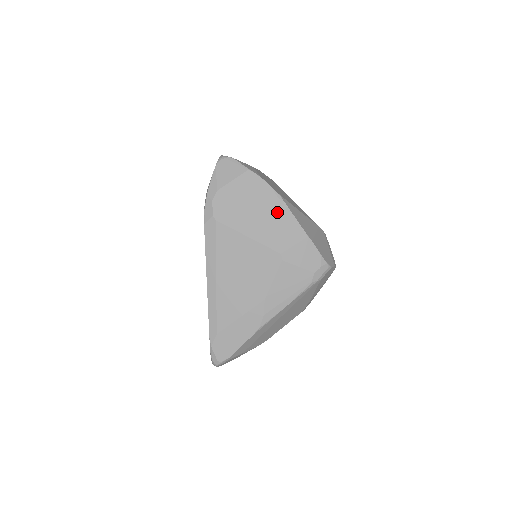
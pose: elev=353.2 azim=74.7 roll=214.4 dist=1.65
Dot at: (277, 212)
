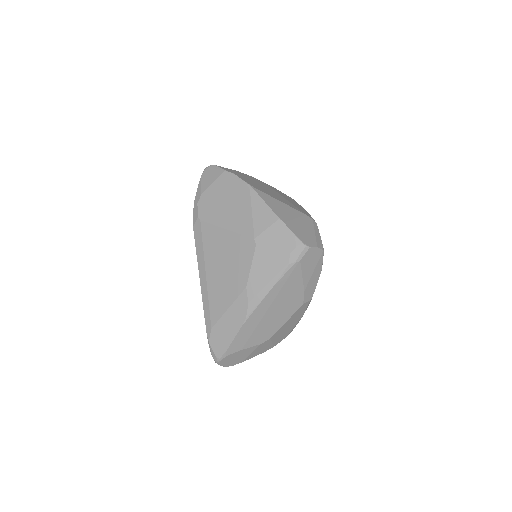
Dot at: (249, 202)
